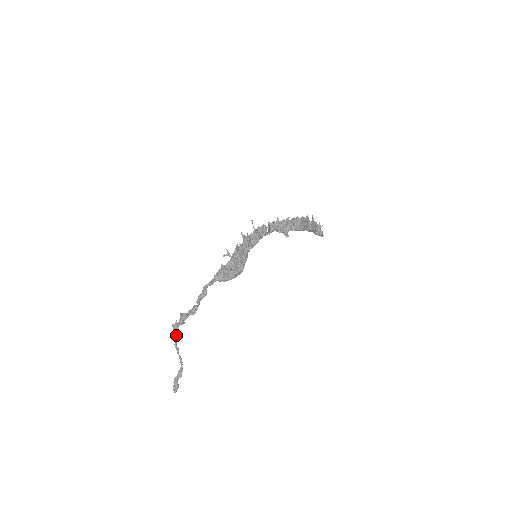
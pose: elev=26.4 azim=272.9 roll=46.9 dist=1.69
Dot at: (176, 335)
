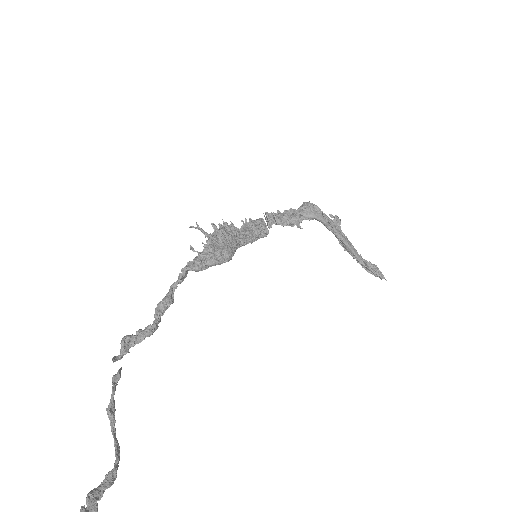
Dot at: (113, 387)
